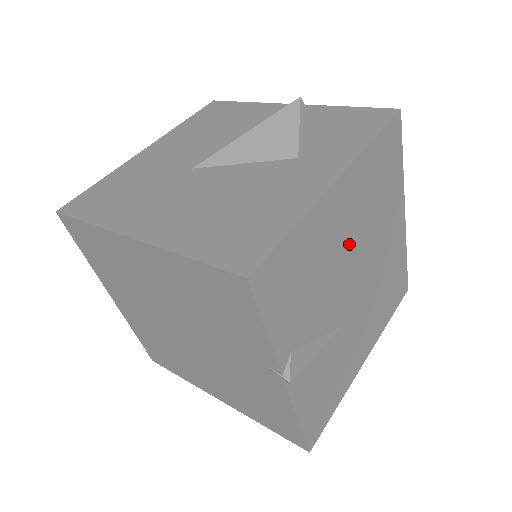
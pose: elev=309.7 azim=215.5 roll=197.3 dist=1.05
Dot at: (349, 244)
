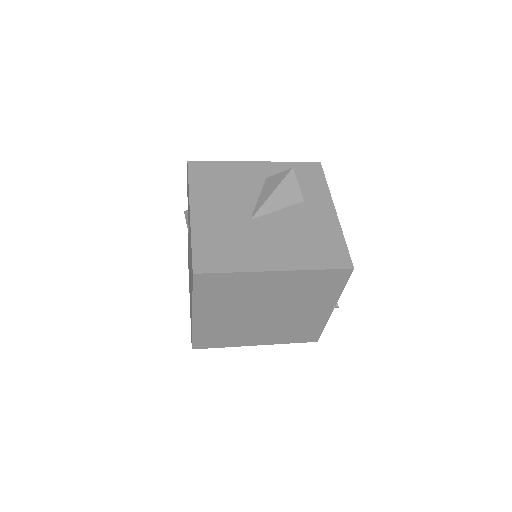
Dot at: occluded
